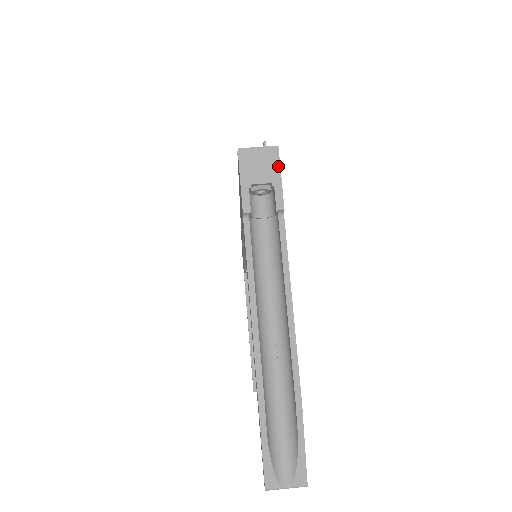
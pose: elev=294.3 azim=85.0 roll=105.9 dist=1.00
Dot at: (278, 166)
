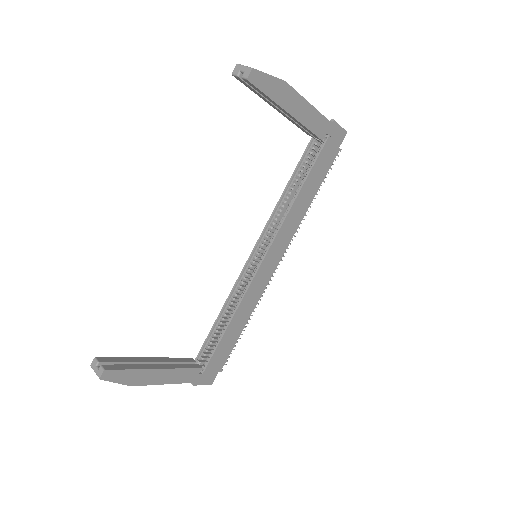
Dot at: (343, 128)
